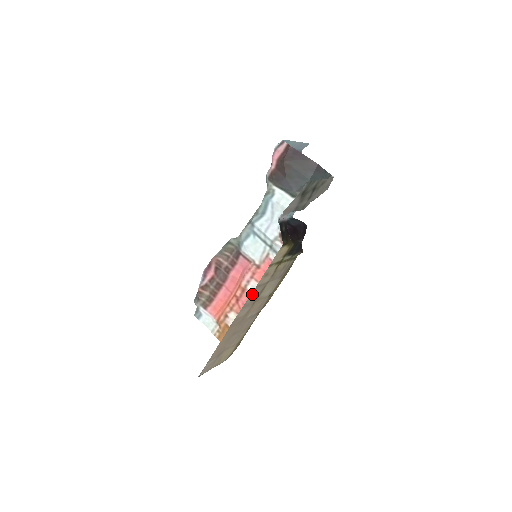
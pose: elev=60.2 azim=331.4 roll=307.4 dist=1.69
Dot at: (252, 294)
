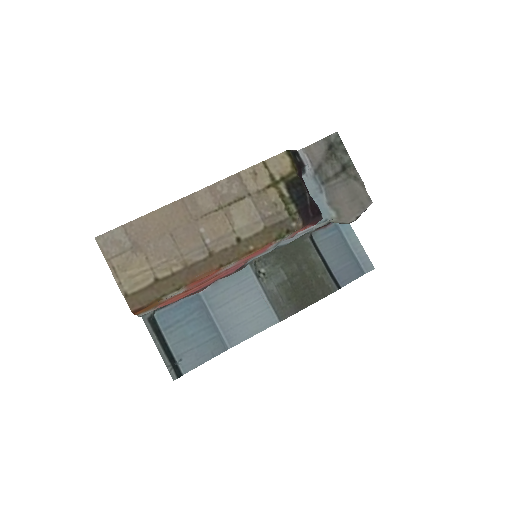
Dot at: (229, 181)
